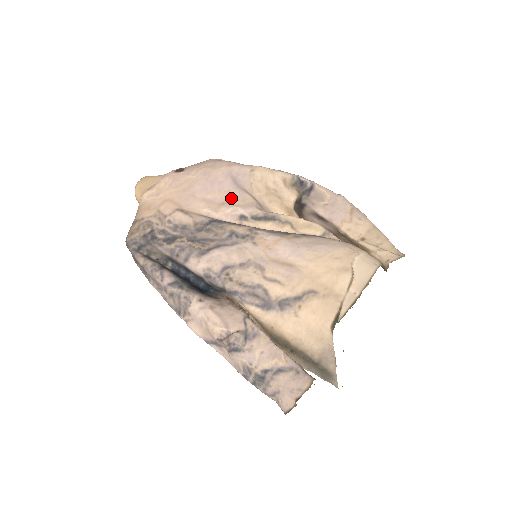
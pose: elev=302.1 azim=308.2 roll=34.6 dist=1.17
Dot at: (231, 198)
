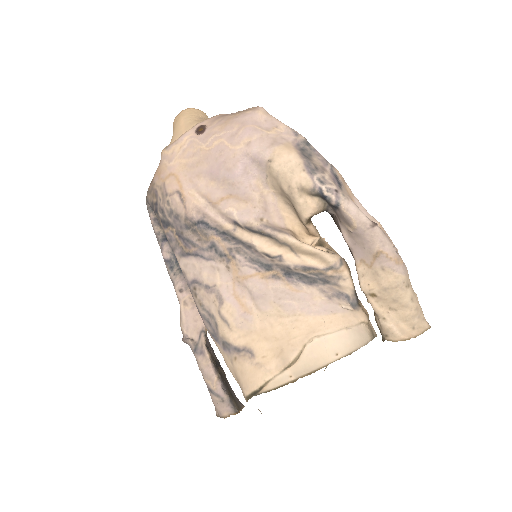
Dot at: (233, 194)
